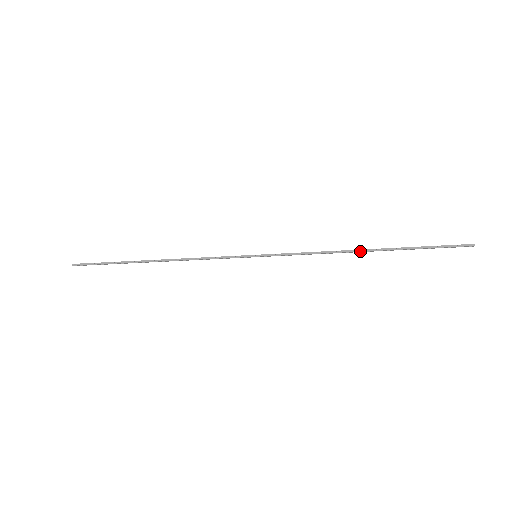
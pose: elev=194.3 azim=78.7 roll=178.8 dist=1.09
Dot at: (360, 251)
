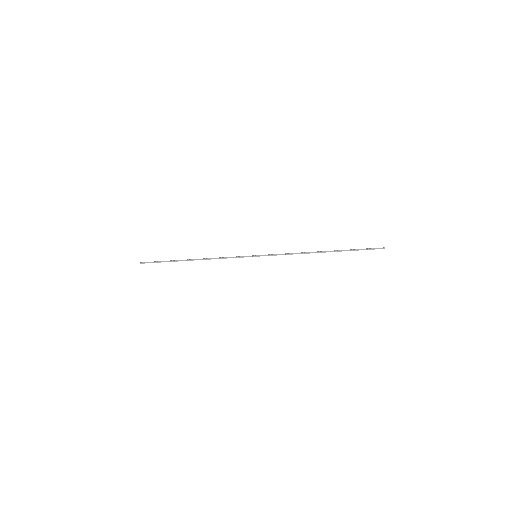
Dot at: (318, 251)
